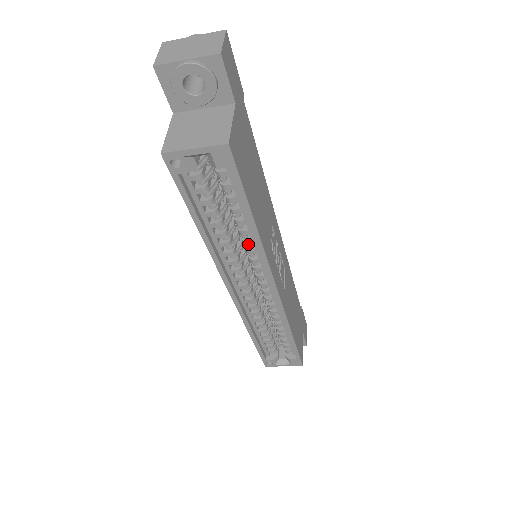
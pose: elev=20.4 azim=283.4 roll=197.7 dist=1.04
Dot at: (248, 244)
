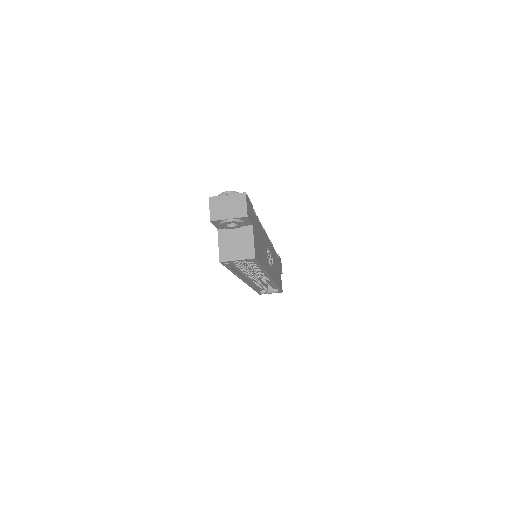
Dot at: occluded
